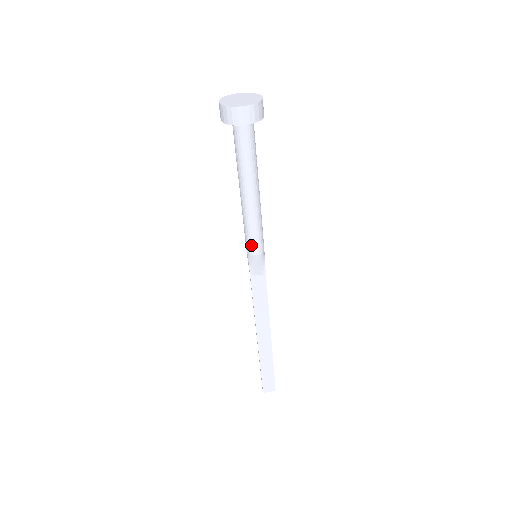
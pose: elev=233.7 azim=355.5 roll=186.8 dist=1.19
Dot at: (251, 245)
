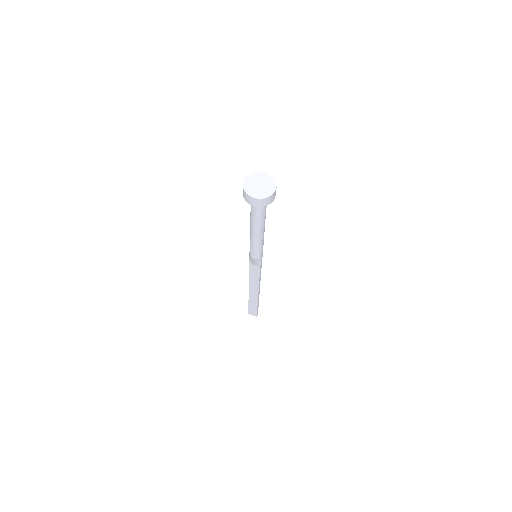
Dot at: (251, 253)
